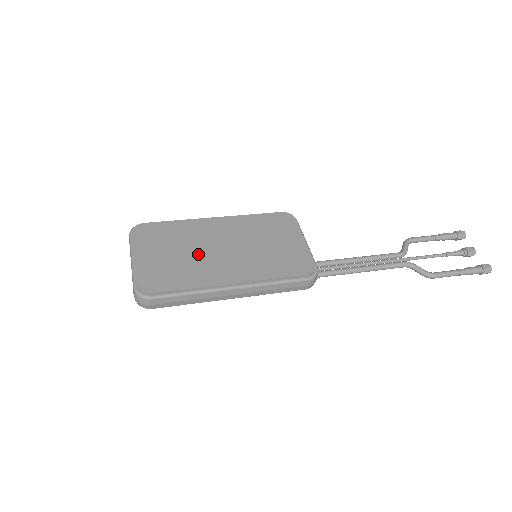
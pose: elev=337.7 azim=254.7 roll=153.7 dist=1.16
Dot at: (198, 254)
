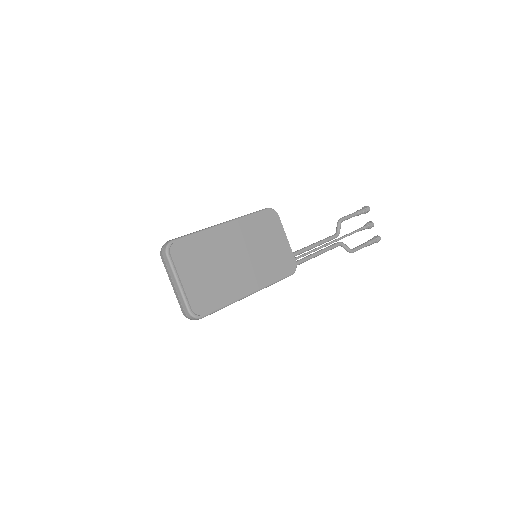
Dot at: (224, 268)
